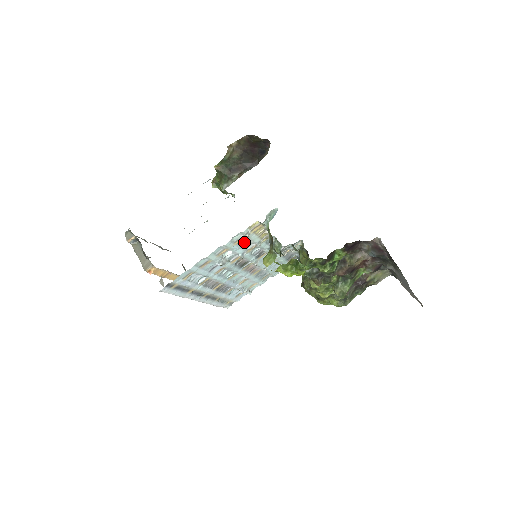
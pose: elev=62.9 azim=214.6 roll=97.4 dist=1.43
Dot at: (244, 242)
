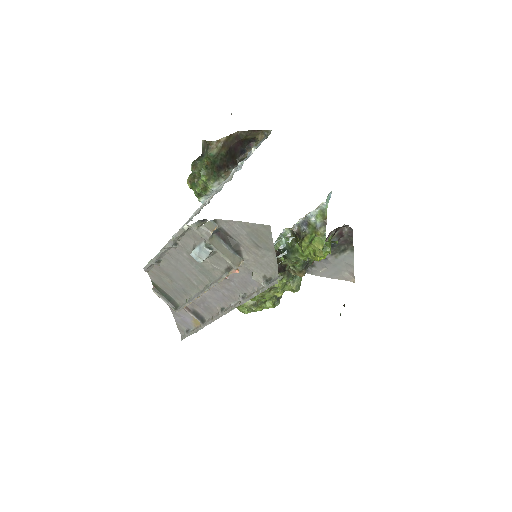
Dot at: occluded
